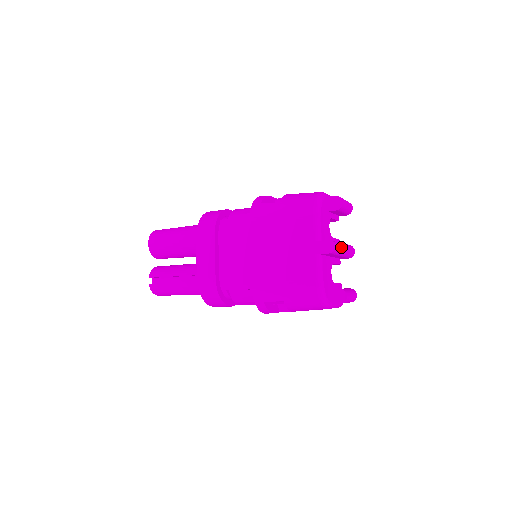
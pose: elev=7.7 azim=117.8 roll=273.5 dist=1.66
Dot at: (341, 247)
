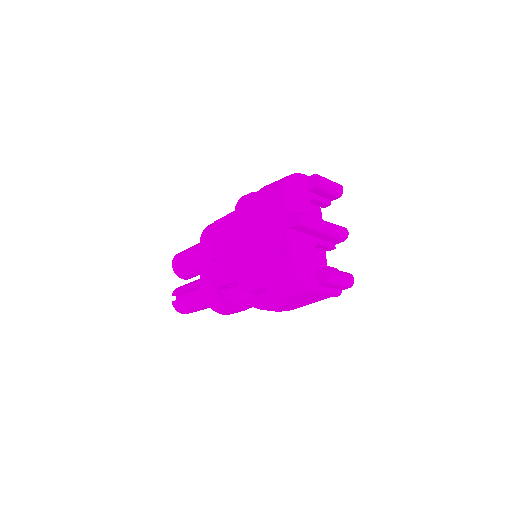
Dot at: (316, 220)
